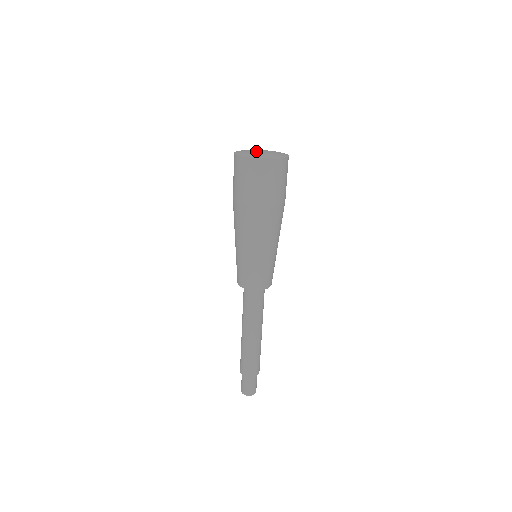
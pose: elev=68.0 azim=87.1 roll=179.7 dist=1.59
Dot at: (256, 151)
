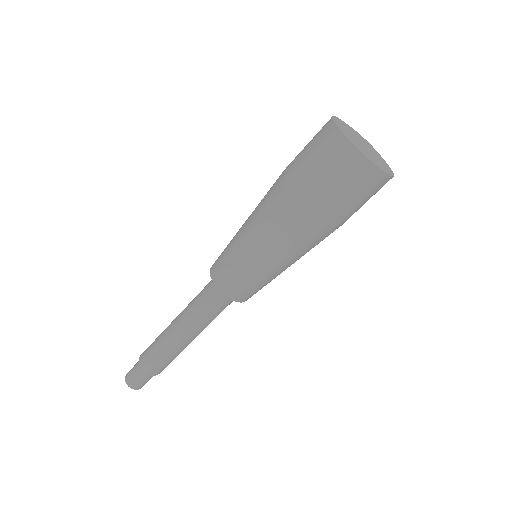
Dot at: (363, 139)
